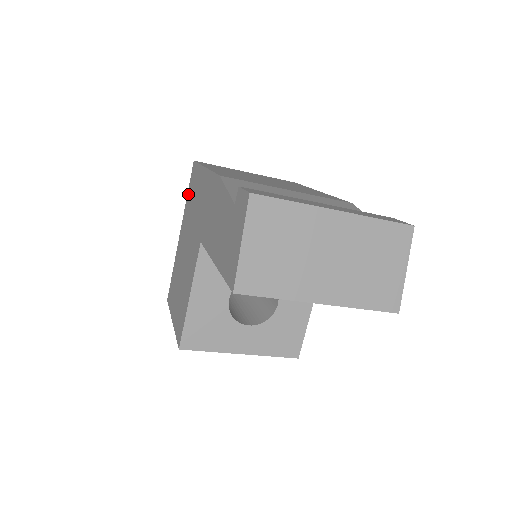
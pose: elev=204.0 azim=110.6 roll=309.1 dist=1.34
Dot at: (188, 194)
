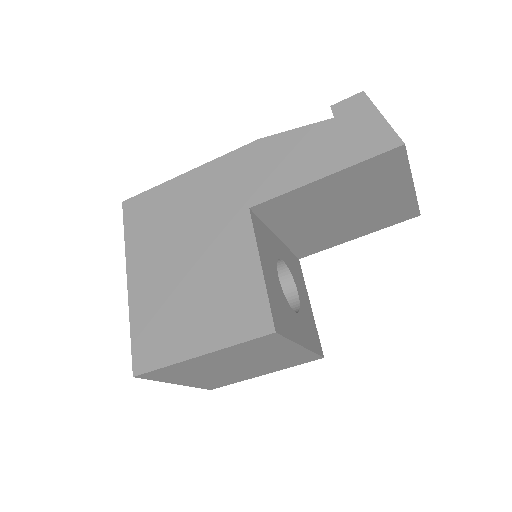
Dot at: (131, 232)
